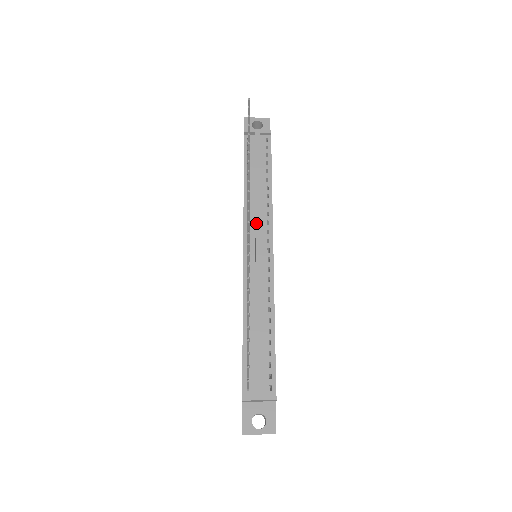
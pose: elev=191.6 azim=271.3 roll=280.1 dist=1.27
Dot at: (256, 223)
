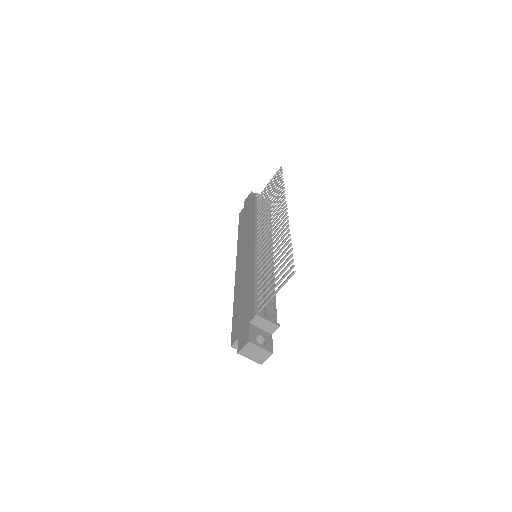
Dot at: (264, 234)
